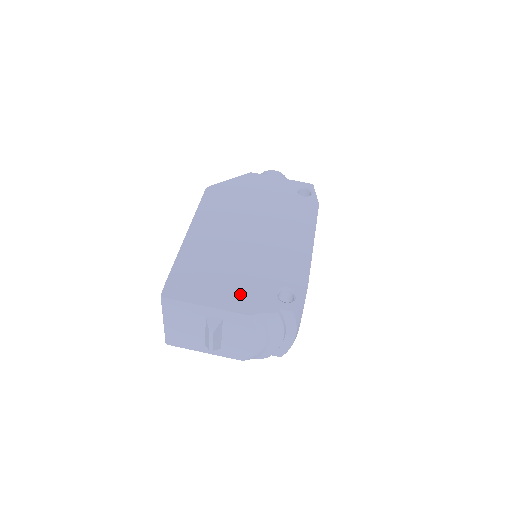
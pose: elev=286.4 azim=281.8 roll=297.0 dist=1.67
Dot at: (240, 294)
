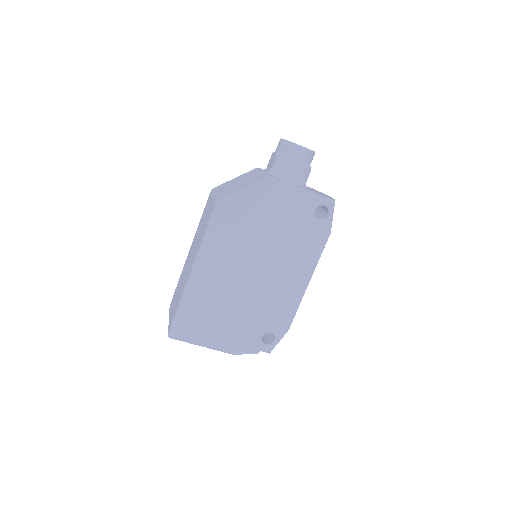
Dot at: (232, 337)
